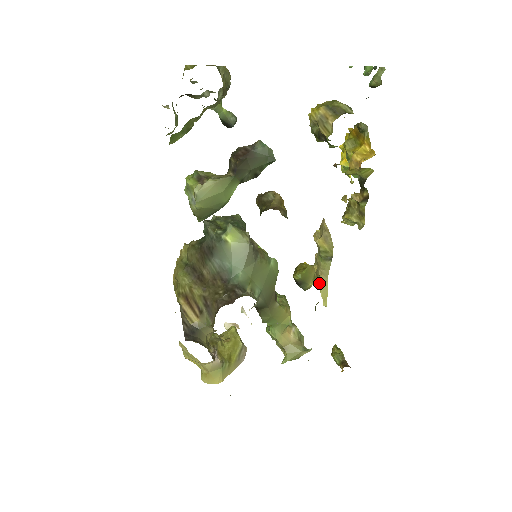
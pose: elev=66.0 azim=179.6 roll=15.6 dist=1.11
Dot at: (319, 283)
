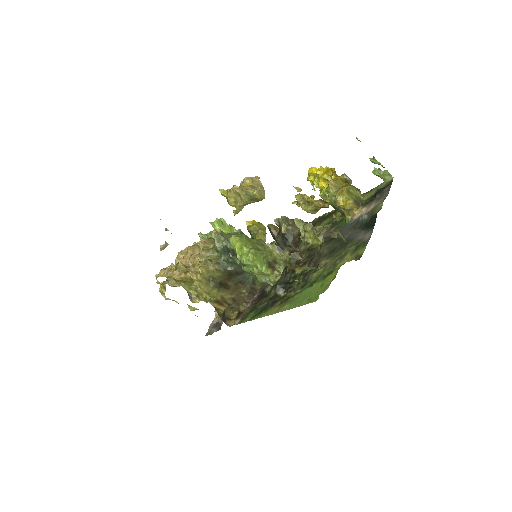
Dot at: (238, 208)
